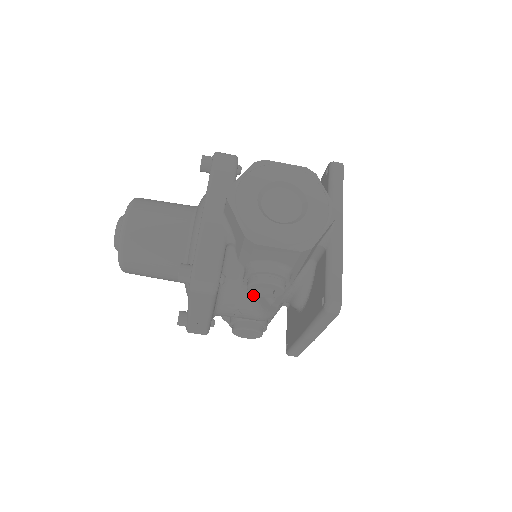
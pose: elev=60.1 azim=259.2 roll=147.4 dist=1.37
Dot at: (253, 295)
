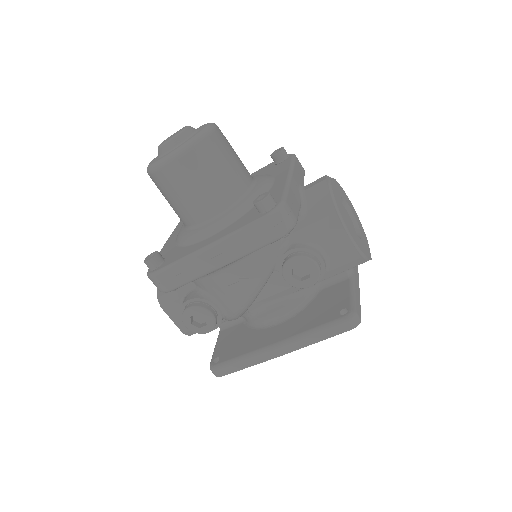
Dot at: (270, 275)
